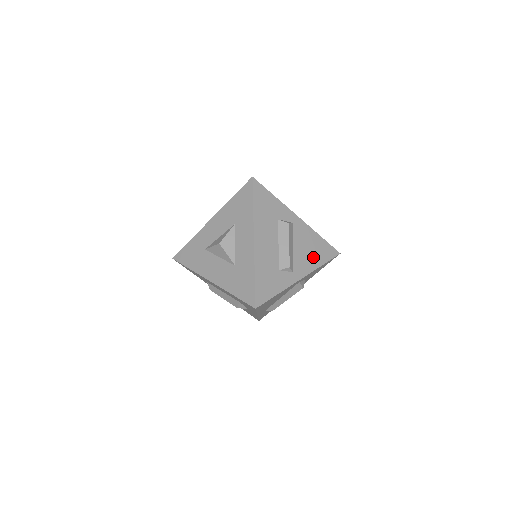
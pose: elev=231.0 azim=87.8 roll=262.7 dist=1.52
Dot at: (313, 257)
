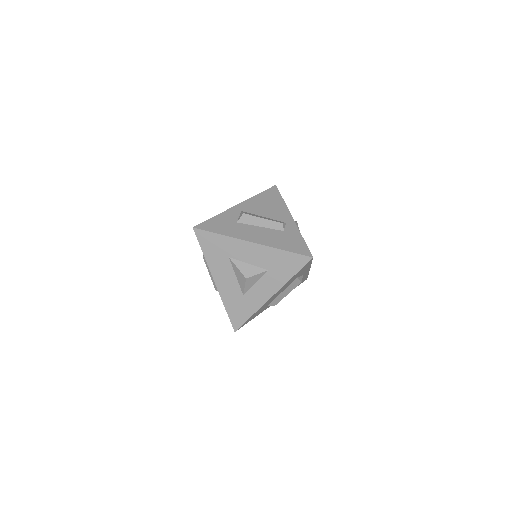
Dot at: occluded
